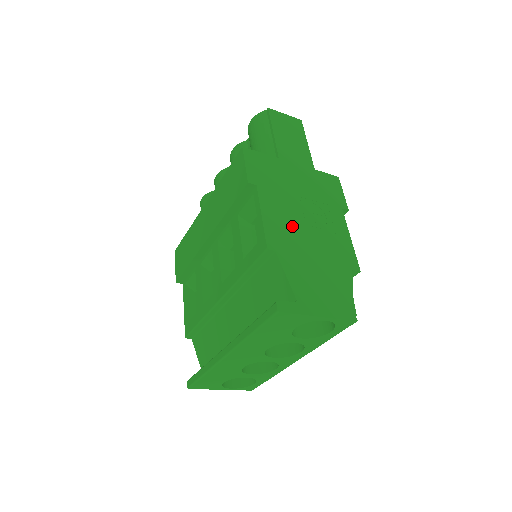
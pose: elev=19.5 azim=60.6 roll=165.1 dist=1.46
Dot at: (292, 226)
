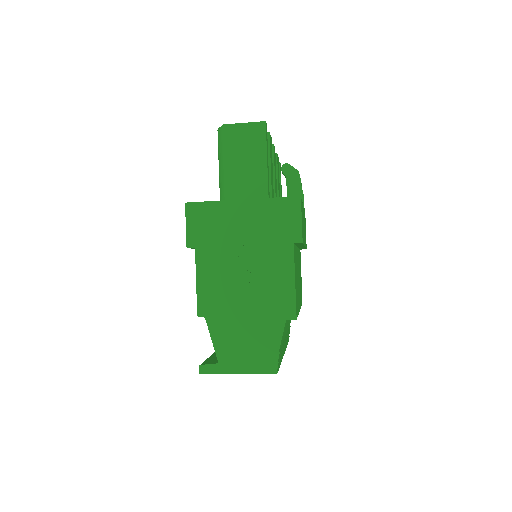
Dot at: (226, 285)
